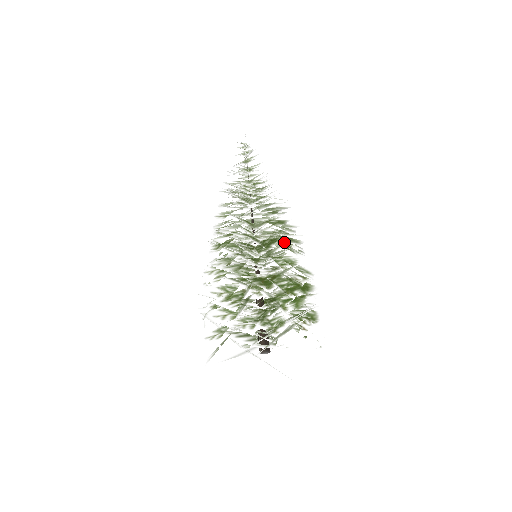
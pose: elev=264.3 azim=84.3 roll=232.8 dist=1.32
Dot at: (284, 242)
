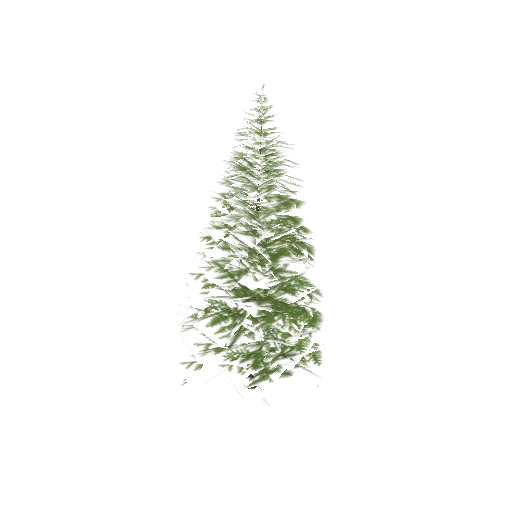
Dot at: occluded
